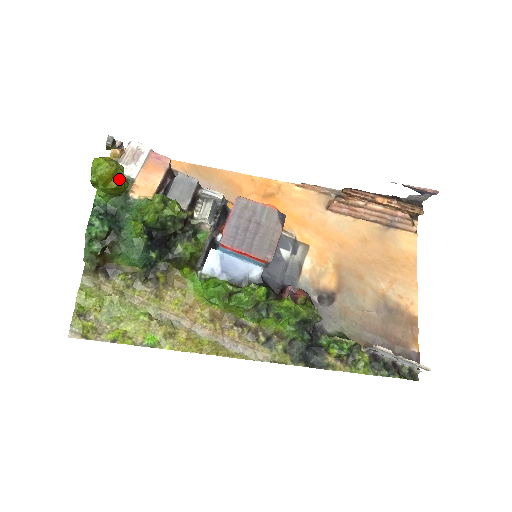
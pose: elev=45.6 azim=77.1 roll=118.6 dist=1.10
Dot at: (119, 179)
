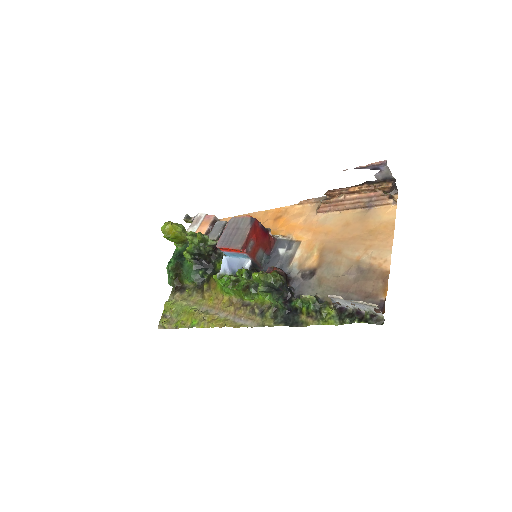
Dot at: (176, 231)
